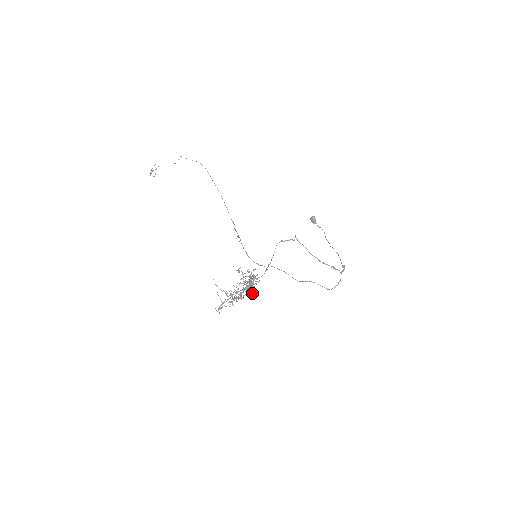
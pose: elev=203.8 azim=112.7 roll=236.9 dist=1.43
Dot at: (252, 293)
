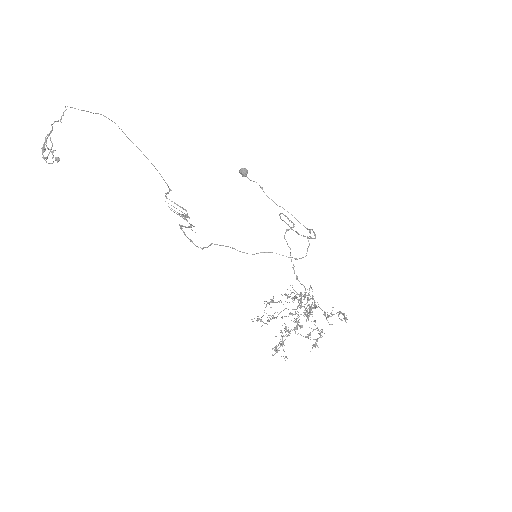
Dot at: occluded
